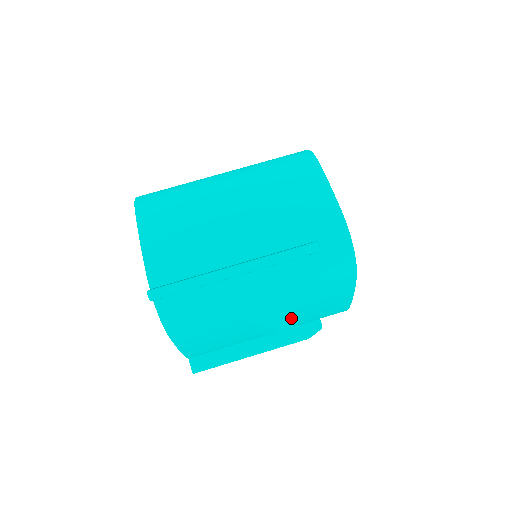
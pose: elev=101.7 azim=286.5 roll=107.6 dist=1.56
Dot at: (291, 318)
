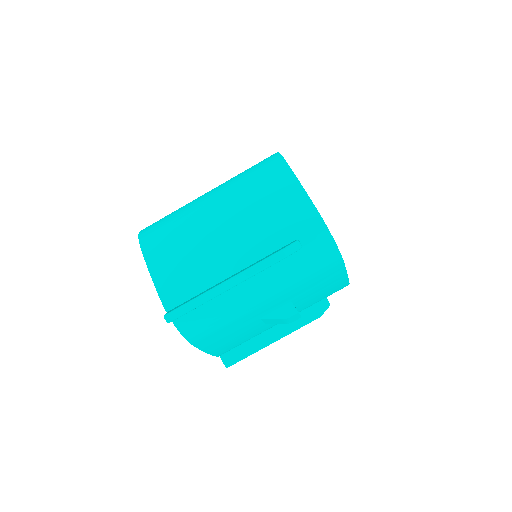
Dot at: (297, 305)
